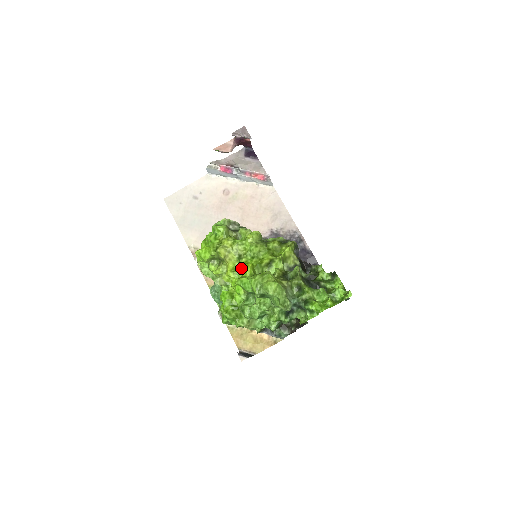
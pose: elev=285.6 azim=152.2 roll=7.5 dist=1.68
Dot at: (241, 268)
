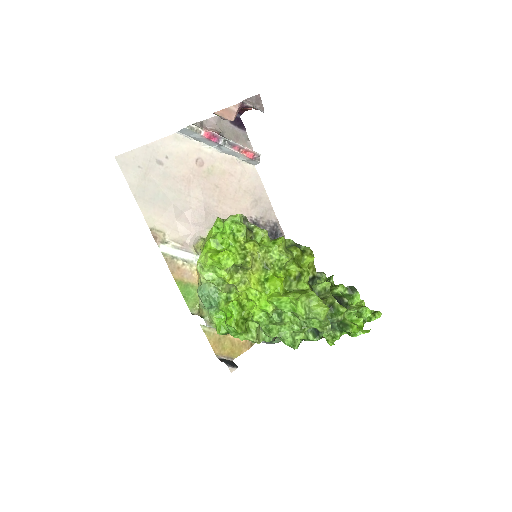
Dot at: (272, 282)
